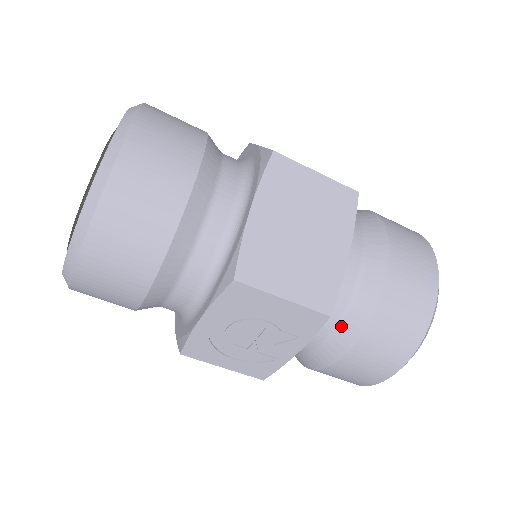
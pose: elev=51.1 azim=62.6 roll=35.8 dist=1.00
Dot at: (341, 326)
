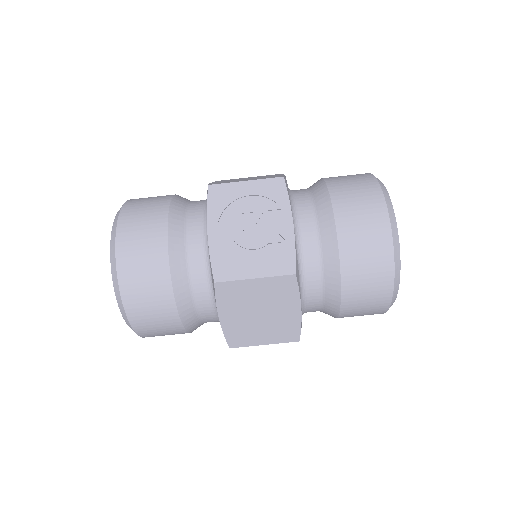
Dot at: (316, 207)
